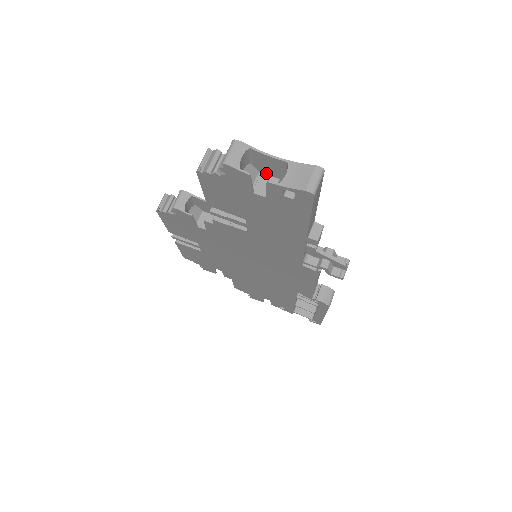
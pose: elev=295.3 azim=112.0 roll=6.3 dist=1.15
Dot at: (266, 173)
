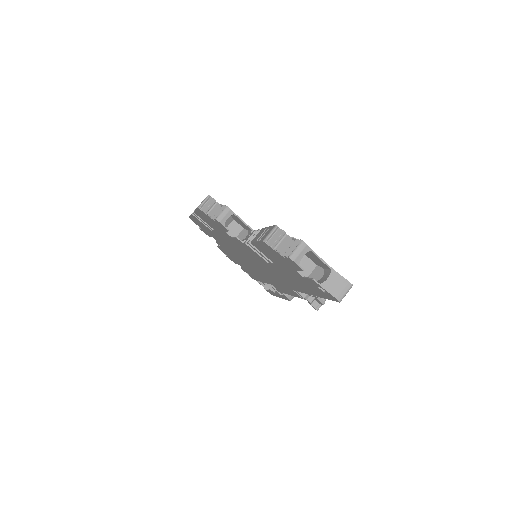
Dot at: (310, 258)
